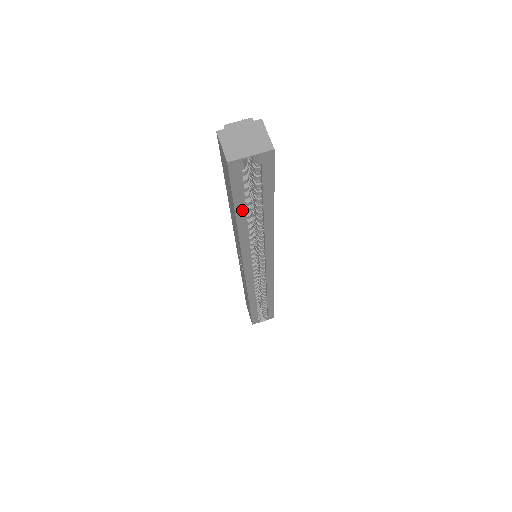
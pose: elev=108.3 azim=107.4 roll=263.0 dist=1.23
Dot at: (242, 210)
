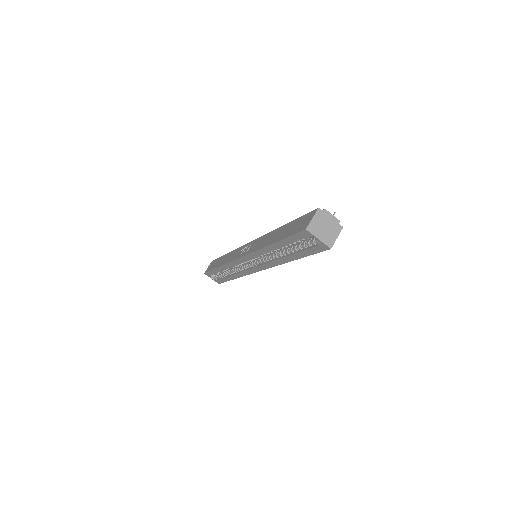
Dot at: (283, 244)
